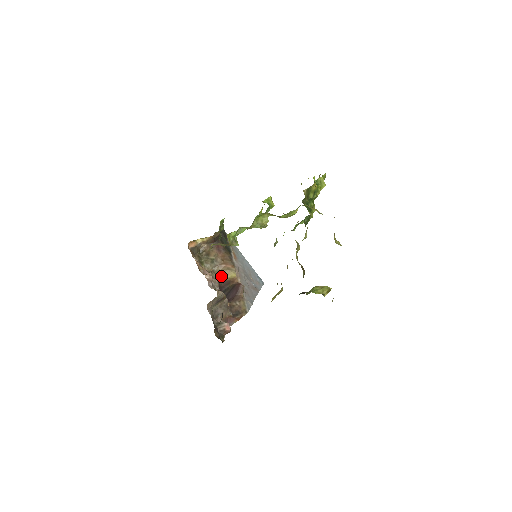
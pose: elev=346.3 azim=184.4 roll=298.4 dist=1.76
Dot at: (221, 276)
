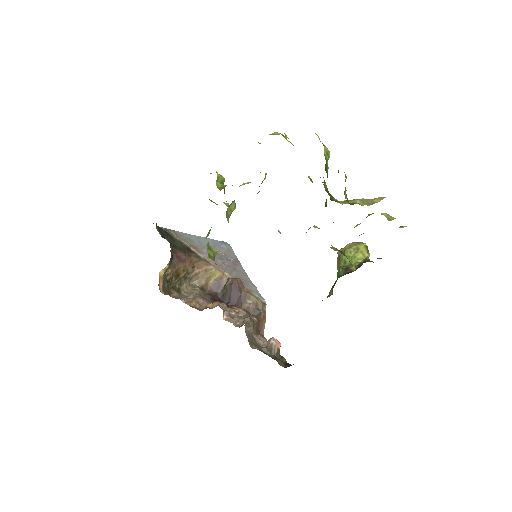
Dot at: (204, 284)
